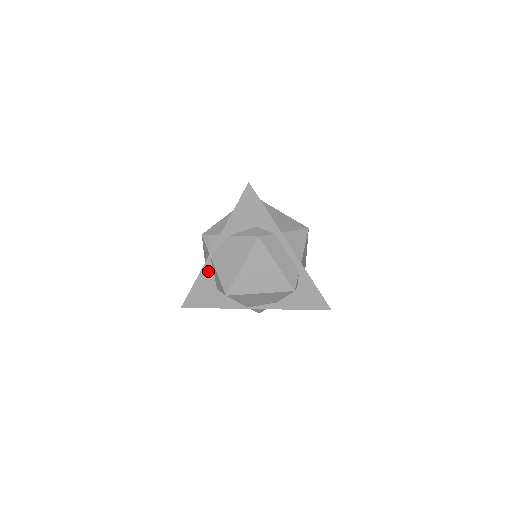
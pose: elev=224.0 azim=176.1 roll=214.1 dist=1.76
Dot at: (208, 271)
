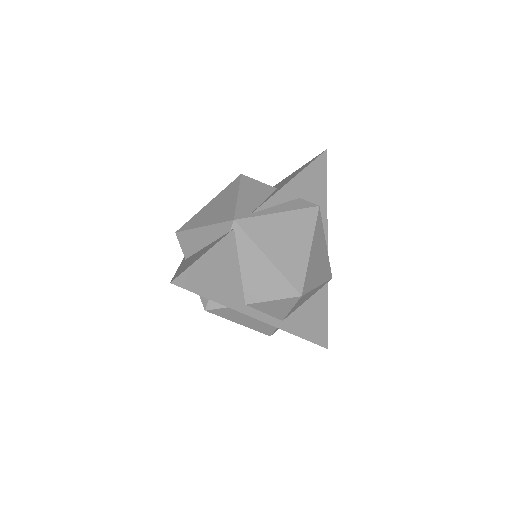
Dot at: occluded
